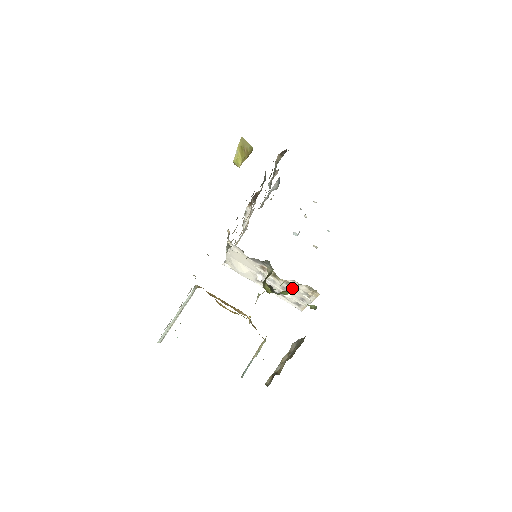
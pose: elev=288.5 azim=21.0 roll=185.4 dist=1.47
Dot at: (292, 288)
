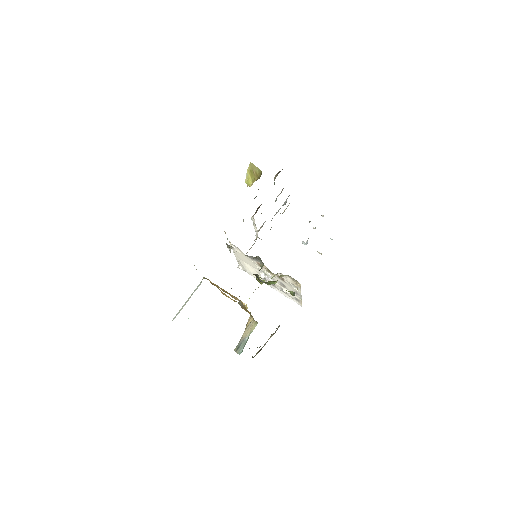
Dot at: (284, 282)
